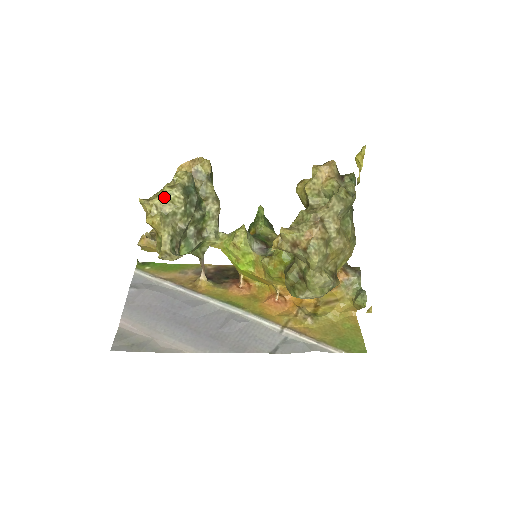
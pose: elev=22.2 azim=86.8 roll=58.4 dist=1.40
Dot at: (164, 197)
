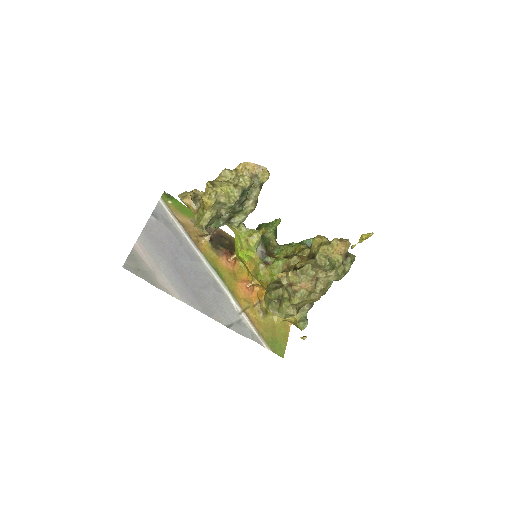
Dot at: (226, 191)
